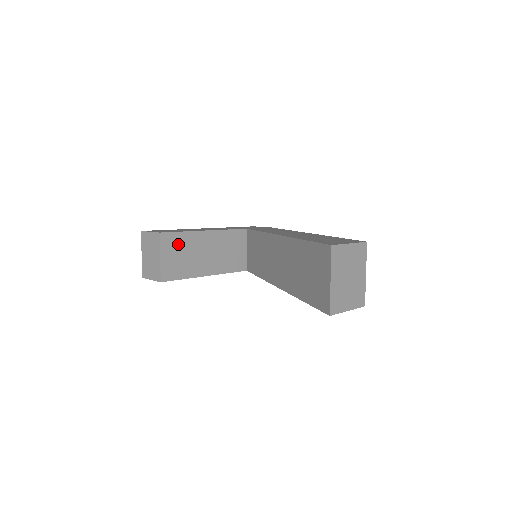
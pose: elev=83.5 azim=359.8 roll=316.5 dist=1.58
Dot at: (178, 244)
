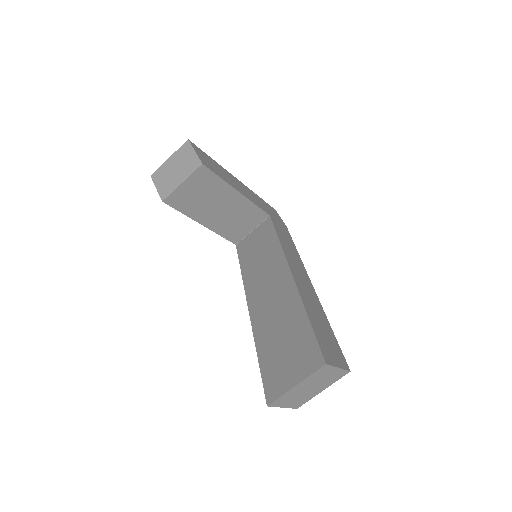
Dot at: (207, 184)
